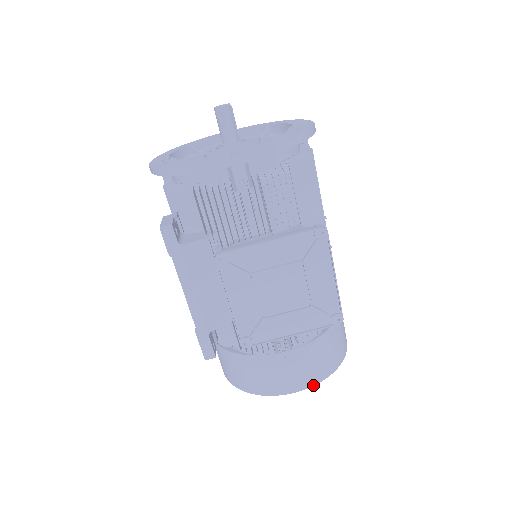
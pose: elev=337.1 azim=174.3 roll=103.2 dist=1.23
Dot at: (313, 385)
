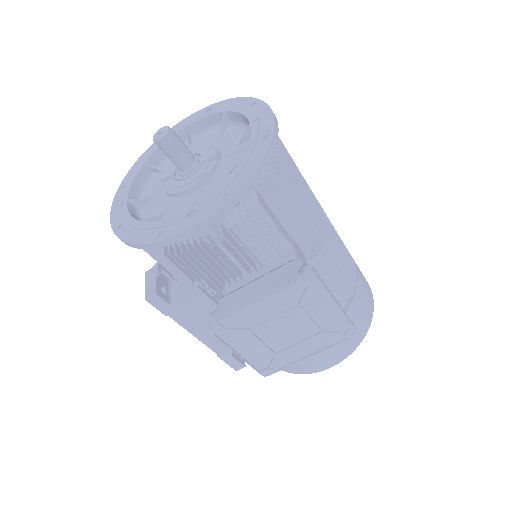
Dot at: occluded
